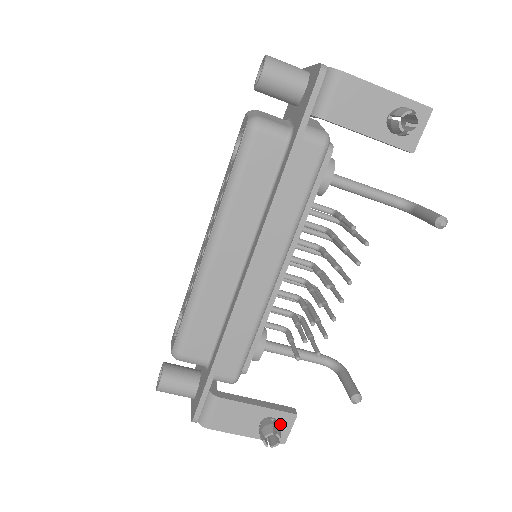
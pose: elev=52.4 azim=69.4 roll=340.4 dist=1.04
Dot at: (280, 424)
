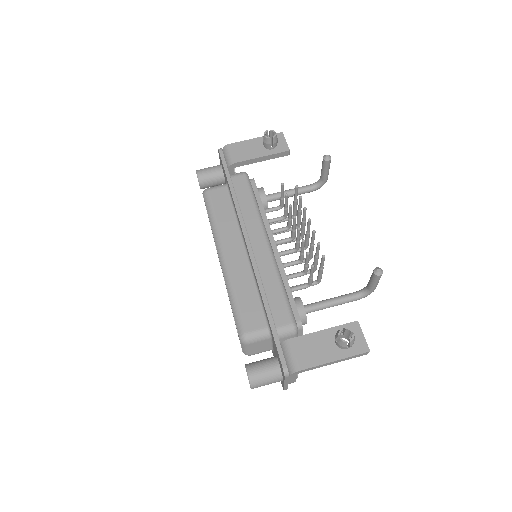
Dot at: (351, 336)
